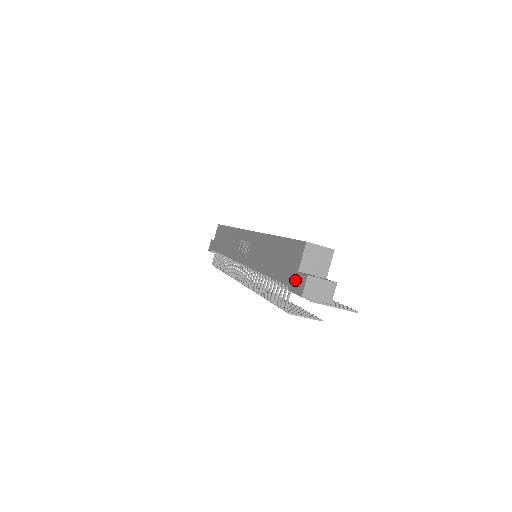
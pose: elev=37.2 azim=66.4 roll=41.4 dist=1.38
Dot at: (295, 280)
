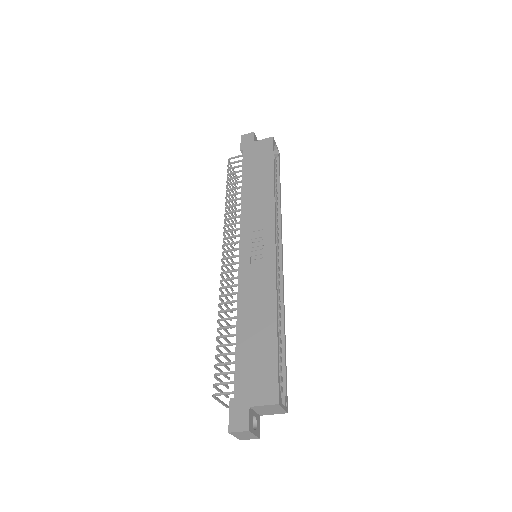
Dot at: (241, 407)
